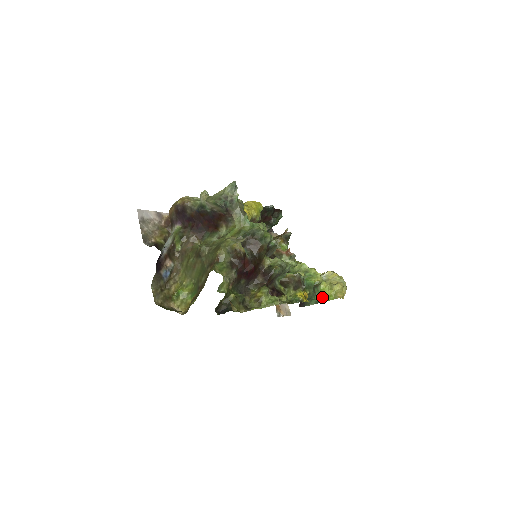
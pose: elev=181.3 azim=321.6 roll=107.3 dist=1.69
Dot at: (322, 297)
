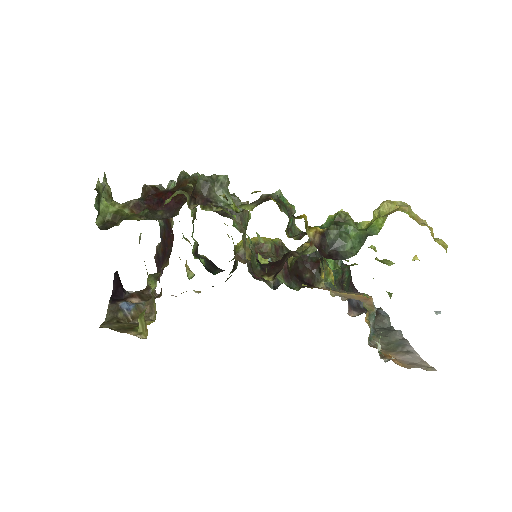
Dot at: (364, 230)
